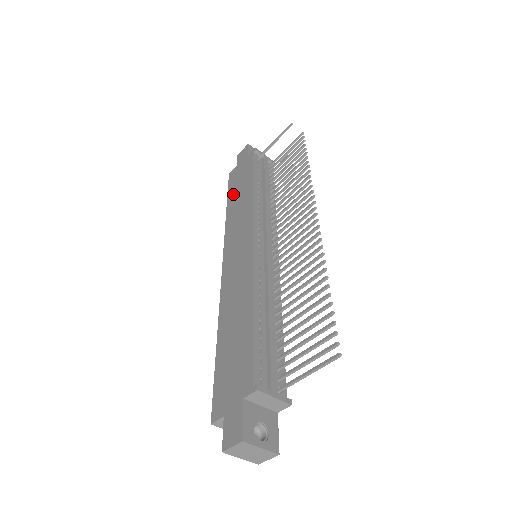
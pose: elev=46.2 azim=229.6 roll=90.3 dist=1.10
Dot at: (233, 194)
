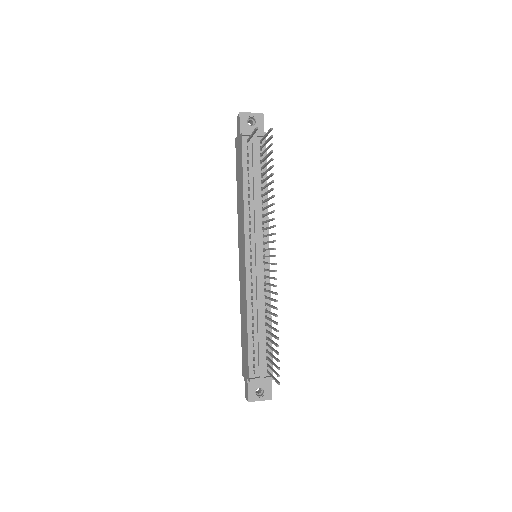
Dot at: (237, 178)
